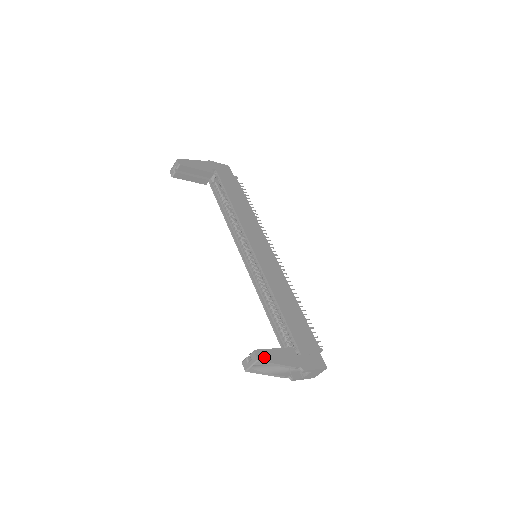
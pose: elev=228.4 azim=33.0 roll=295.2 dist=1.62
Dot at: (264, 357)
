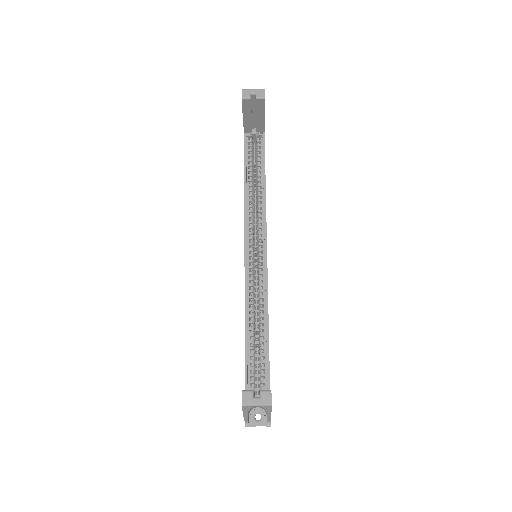
Dot at: occluded
